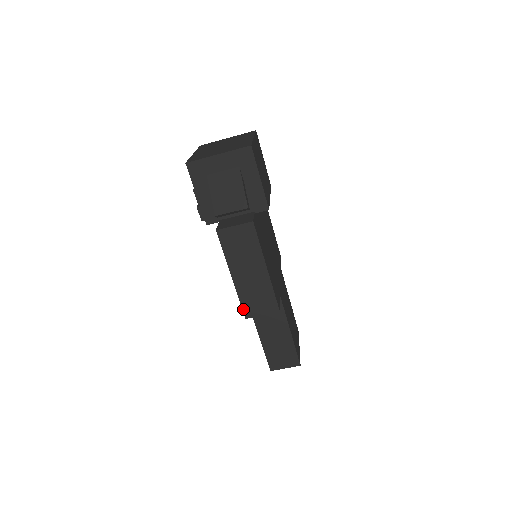
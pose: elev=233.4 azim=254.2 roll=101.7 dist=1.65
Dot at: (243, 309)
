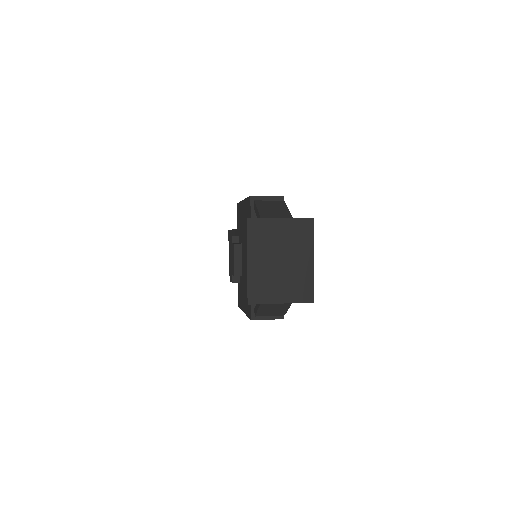
Dot at: occluded
